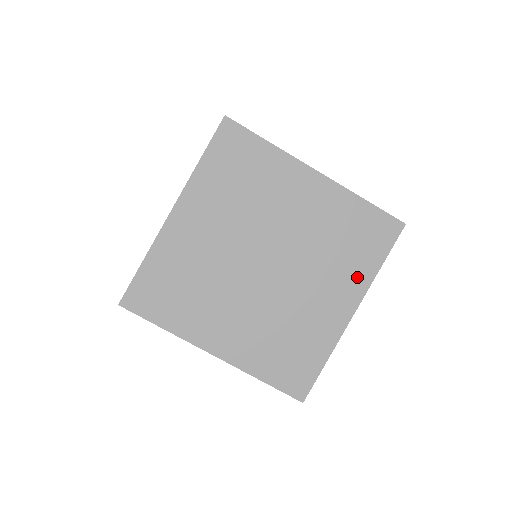
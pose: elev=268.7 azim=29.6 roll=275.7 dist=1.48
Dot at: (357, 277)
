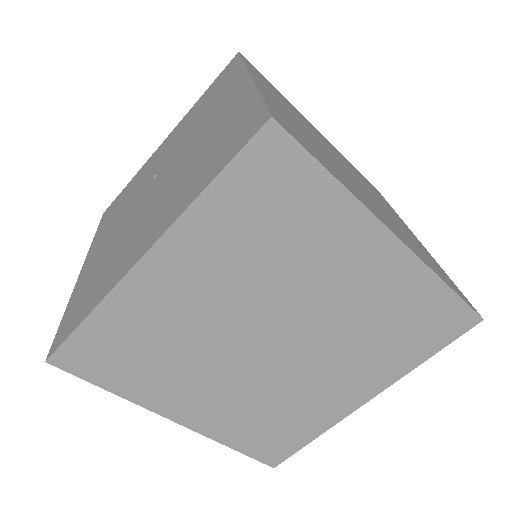
Dot at: (390, 367)
